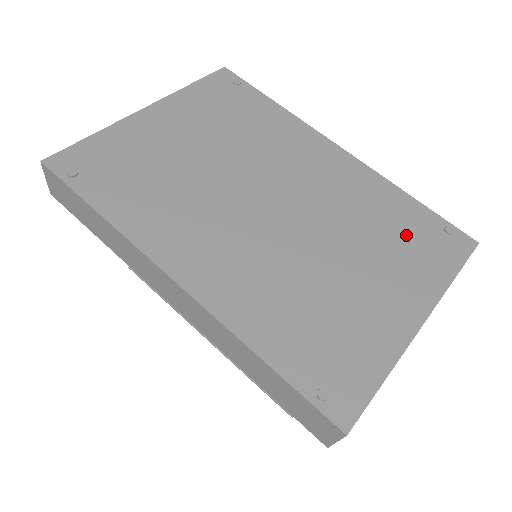
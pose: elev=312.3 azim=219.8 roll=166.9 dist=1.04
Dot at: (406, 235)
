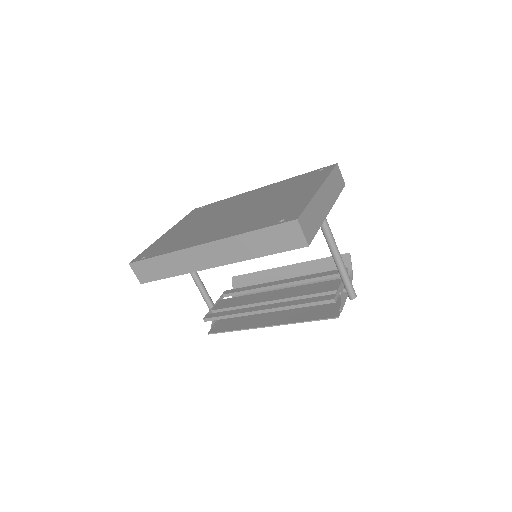
Dot at: (301, 182)
